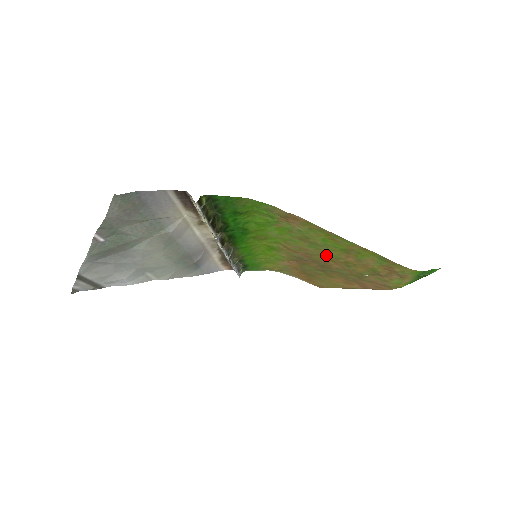
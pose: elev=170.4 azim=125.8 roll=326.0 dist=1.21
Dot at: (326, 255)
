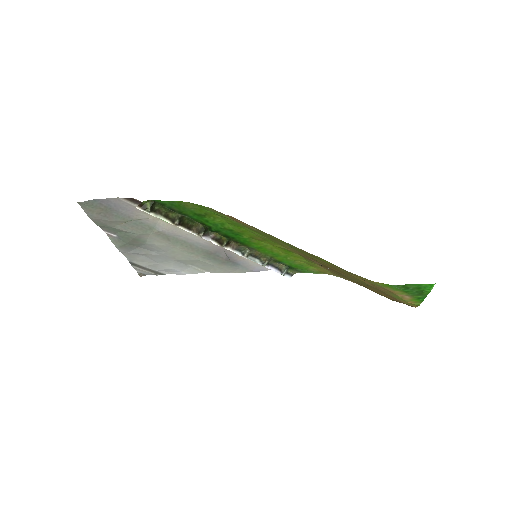
Dot at: (314, 259)
